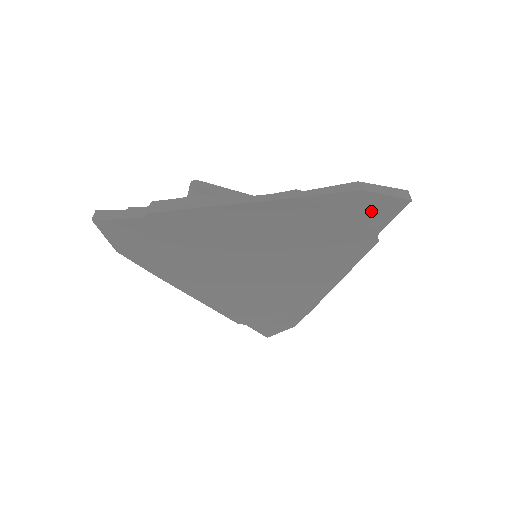
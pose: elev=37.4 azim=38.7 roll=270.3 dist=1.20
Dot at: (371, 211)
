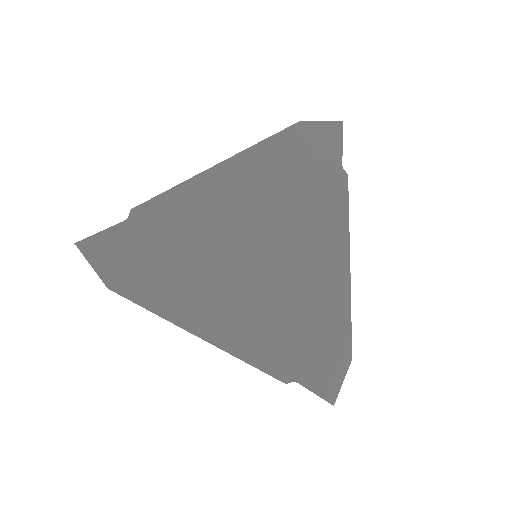
Dot at: (320, 142)
